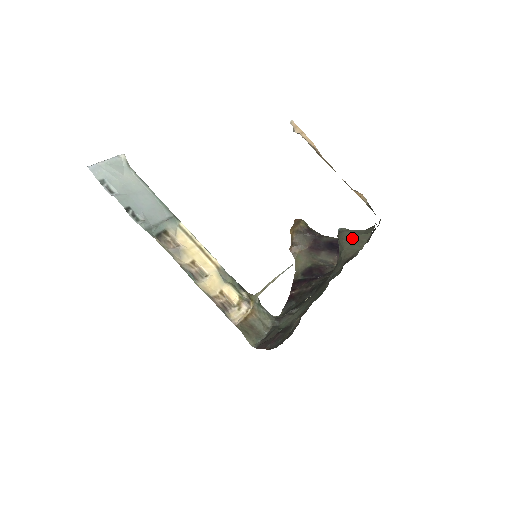
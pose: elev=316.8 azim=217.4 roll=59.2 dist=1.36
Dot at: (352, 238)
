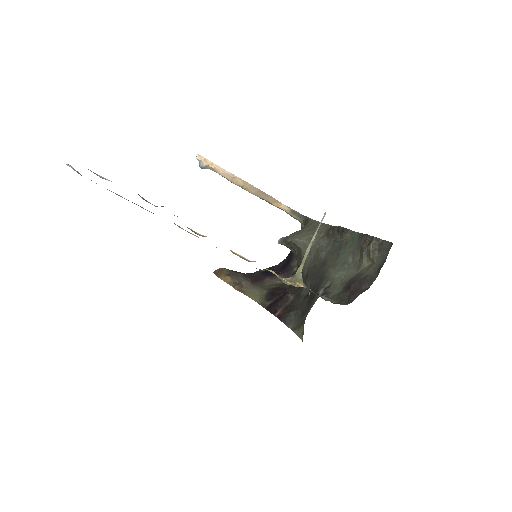
Dot at: (306, 230)
